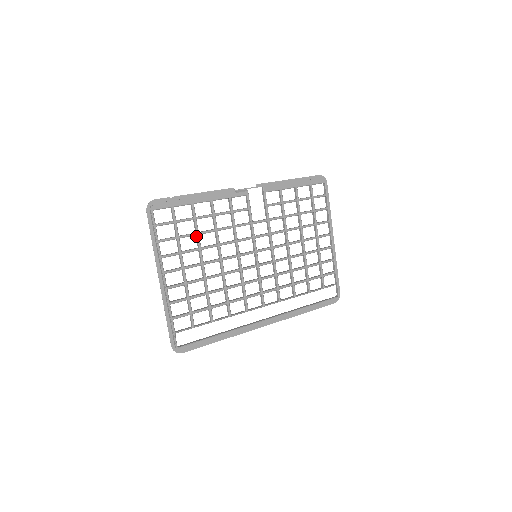
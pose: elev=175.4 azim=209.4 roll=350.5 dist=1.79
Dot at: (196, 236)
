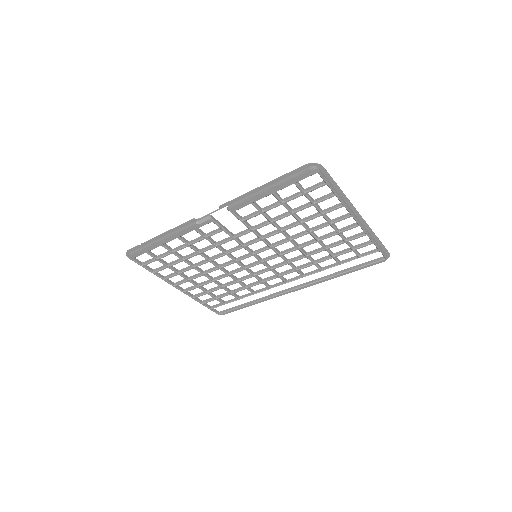
Dot at: (184, 260)
